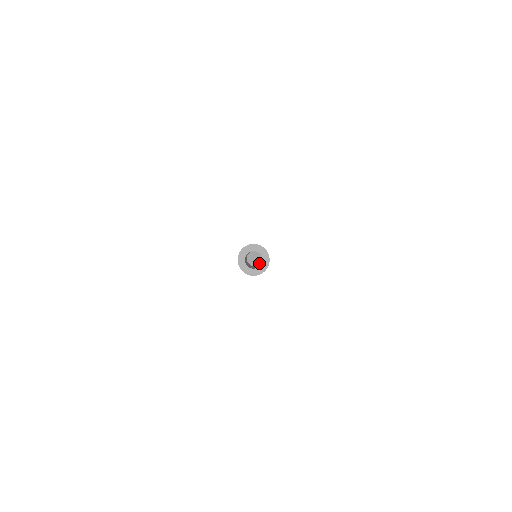
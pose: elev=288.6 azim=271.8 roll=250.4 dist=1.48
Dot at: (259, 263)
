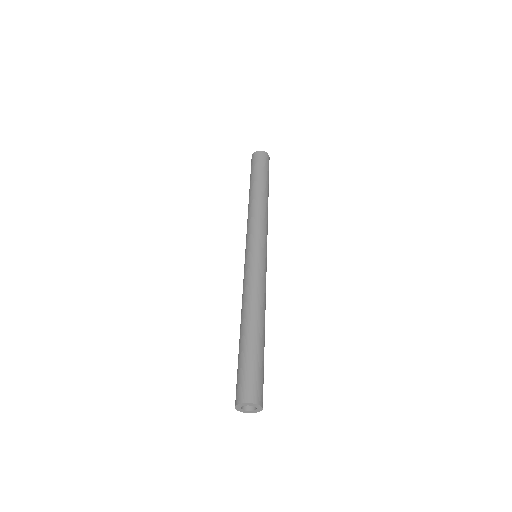
Dot at: occluded
